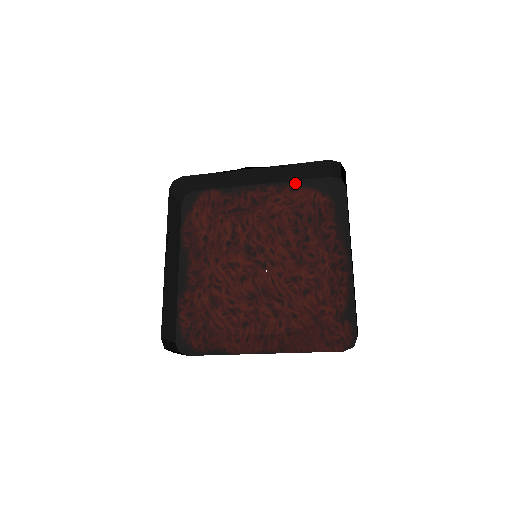
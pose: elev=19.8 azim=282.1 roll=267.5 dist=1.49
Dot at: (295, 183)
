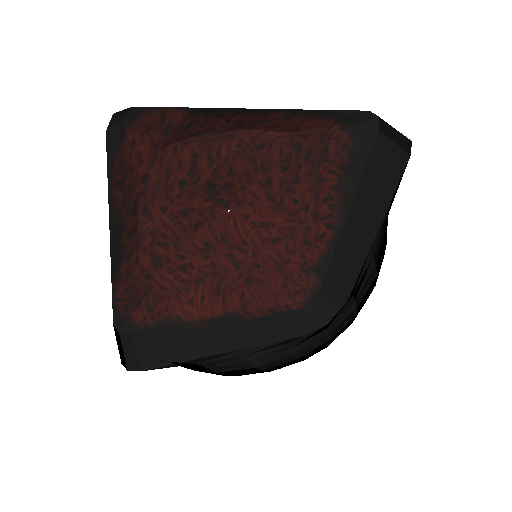
Dot at: (316, 112)
